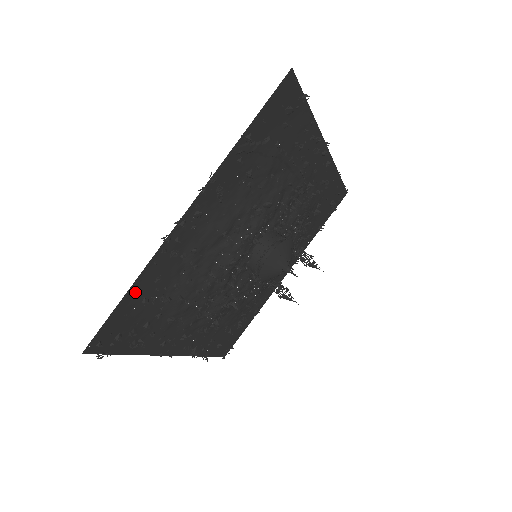
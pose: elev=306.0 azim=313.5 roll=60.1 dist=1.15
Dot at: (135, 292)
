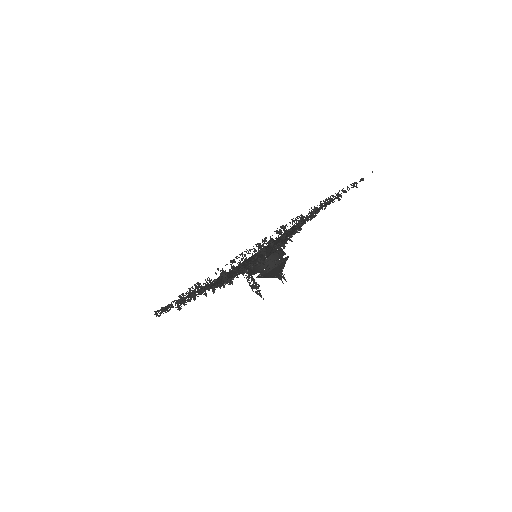
Dot at: occluded
